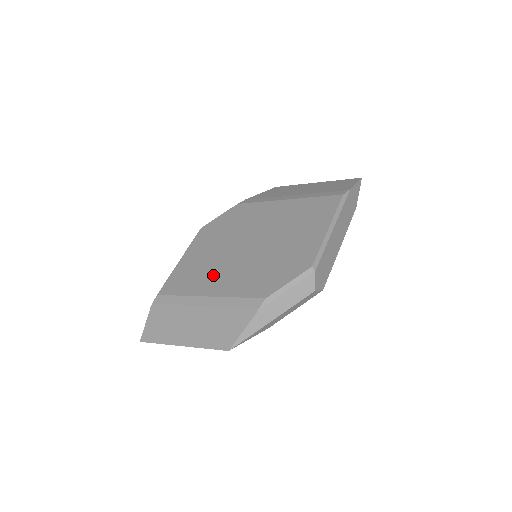
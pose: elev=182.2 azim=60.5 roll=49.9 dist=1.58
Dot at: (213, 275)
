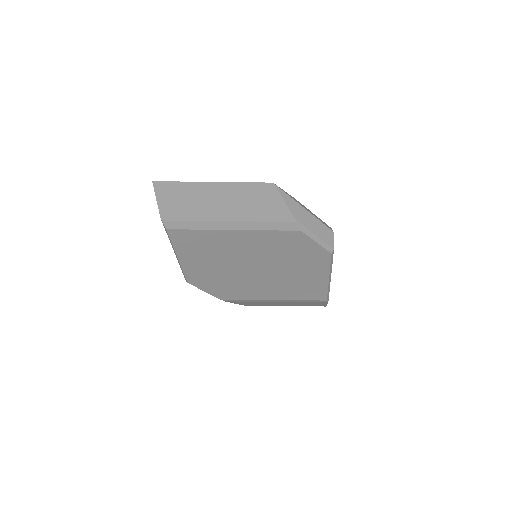
Dot at: occluded
